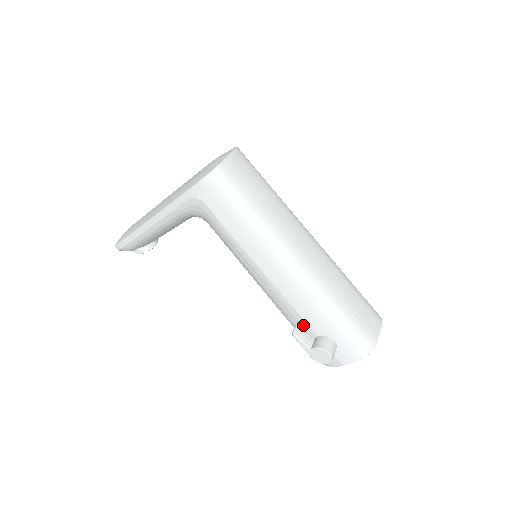
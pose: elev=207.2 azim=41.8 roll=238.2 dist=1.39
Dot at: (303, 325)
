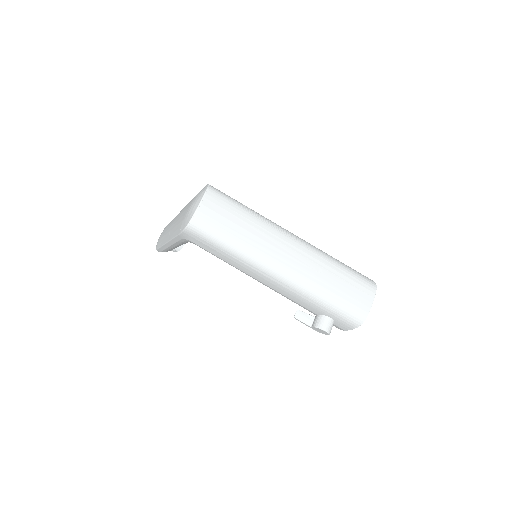
Dot at: occluded
